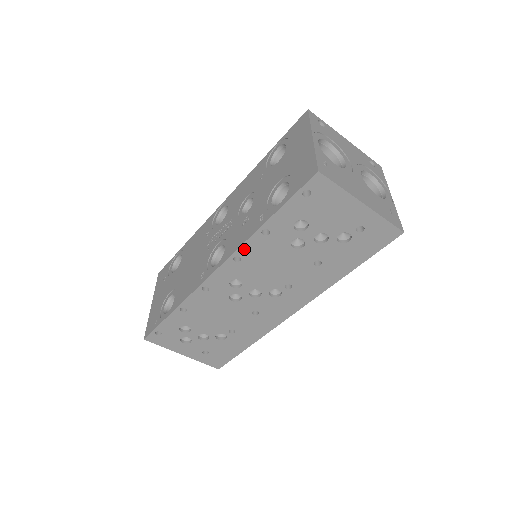
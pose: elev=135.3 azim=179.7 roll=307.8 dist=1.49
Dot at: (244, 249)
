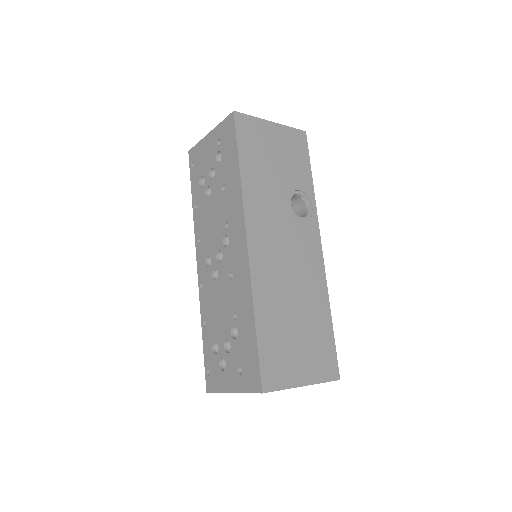
Dot at: (196, 230)
